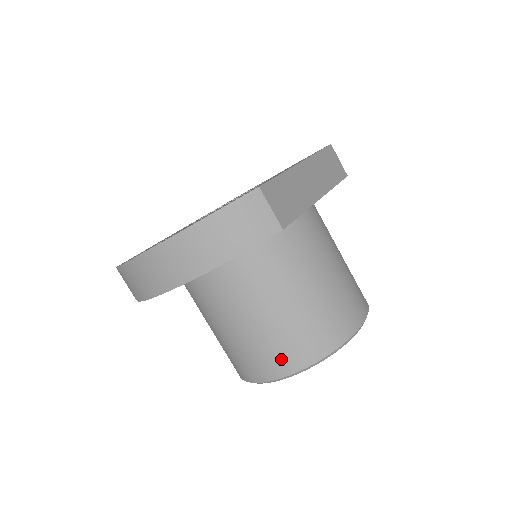
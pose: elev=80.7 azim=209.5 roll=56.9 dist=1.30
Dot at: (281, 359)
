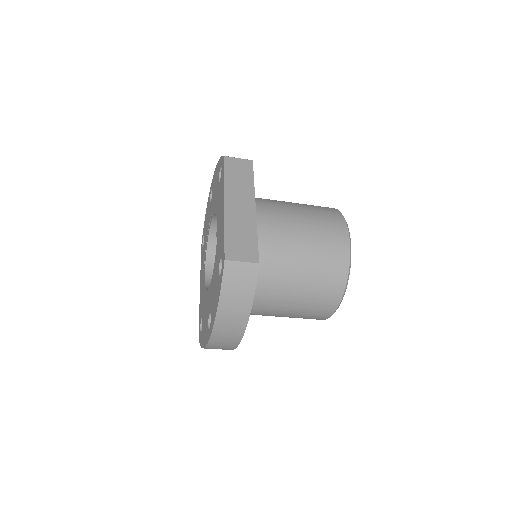
Dot at: (327, 301)
